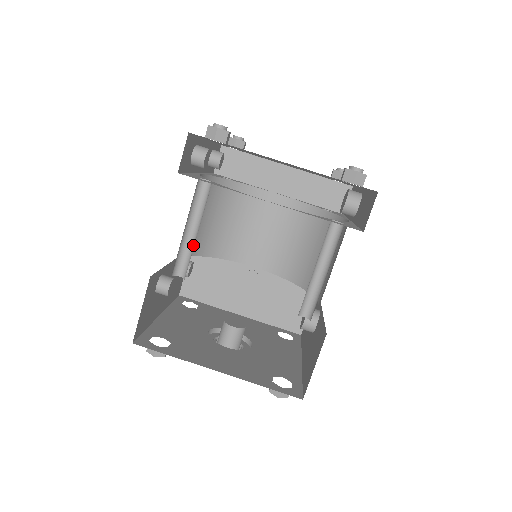
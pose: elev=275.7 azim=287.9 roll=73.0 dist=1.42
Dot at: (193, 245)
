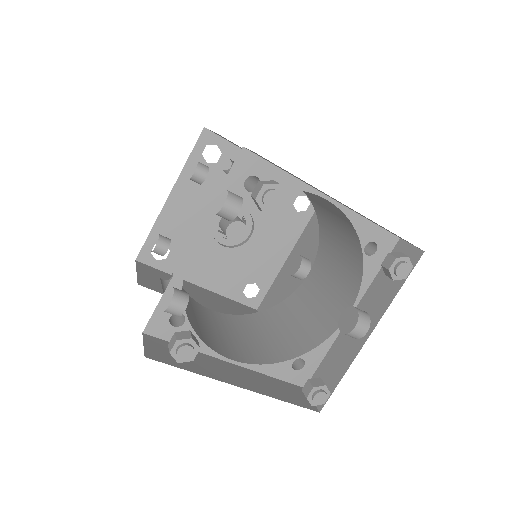
Dot at: occluded
